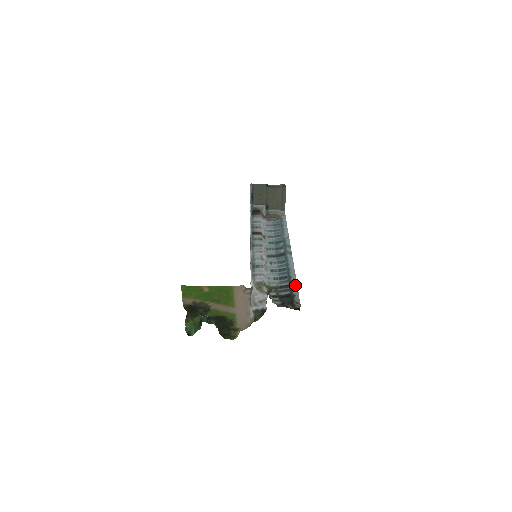
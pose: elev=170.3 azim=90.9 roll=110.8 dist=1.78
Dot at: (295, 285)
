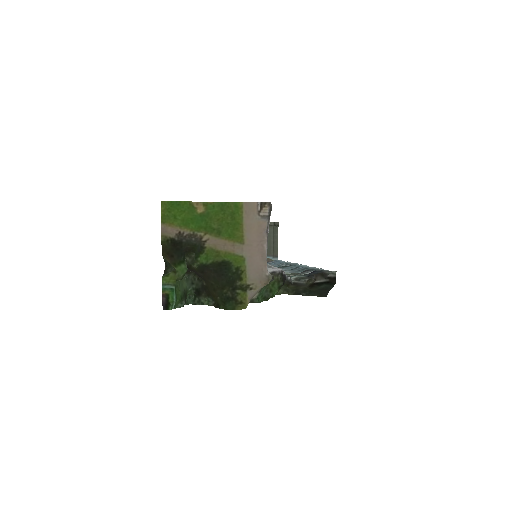
Dot at: occluded
